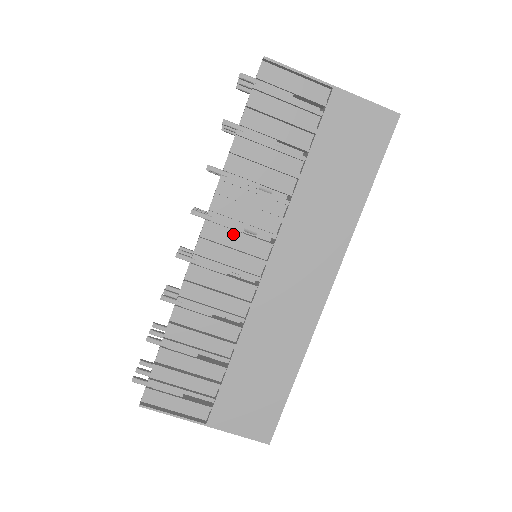
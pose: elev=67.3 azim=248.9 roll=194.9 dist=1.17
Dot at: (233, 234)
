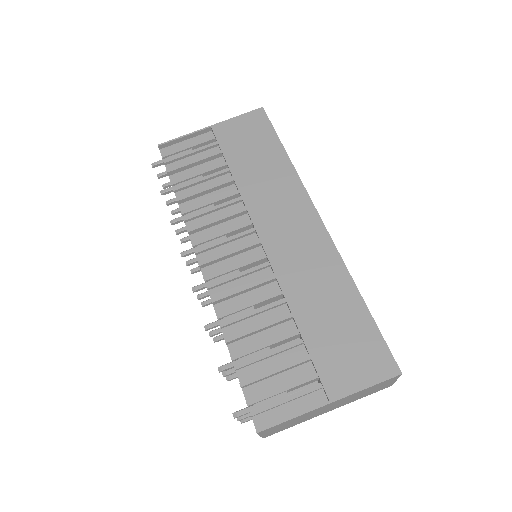
Dot at: (220, 244)
